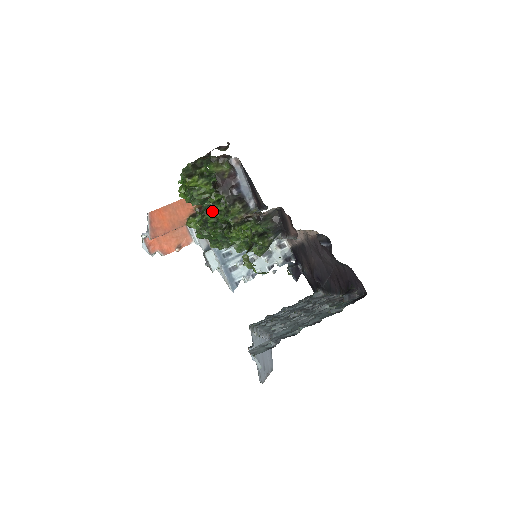
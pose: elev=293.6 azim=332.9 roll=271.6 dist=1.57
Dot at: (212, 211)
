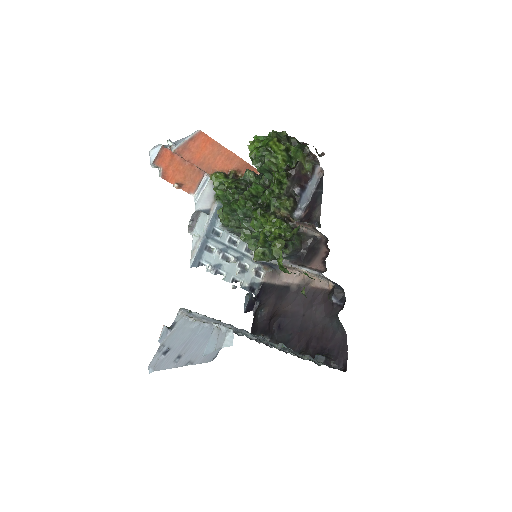
Dot at: occluded
